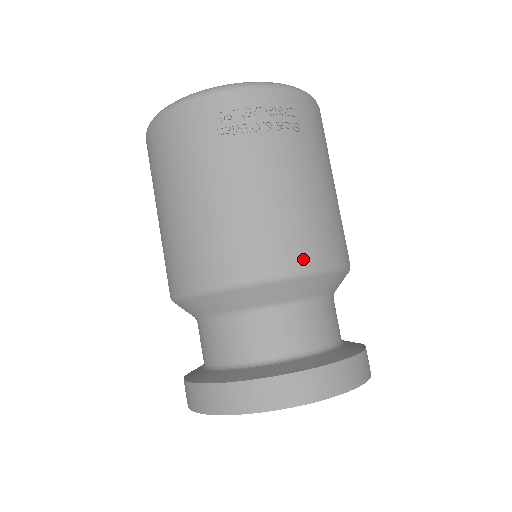
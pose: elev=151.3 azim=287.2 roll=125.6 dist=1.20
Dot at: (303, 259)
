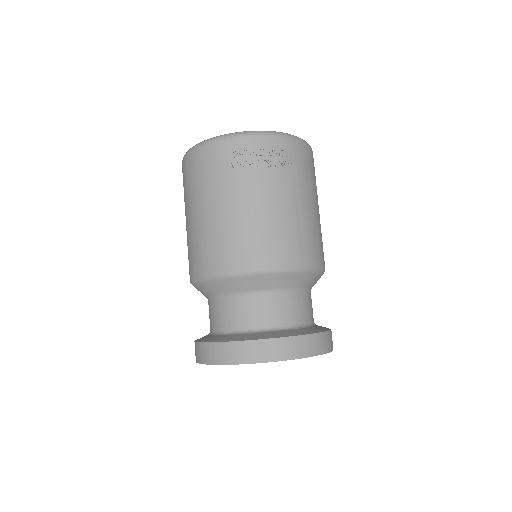
Dot at: (285, 259)
